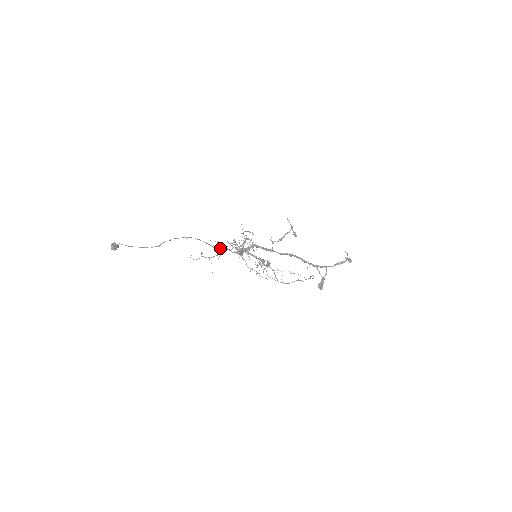
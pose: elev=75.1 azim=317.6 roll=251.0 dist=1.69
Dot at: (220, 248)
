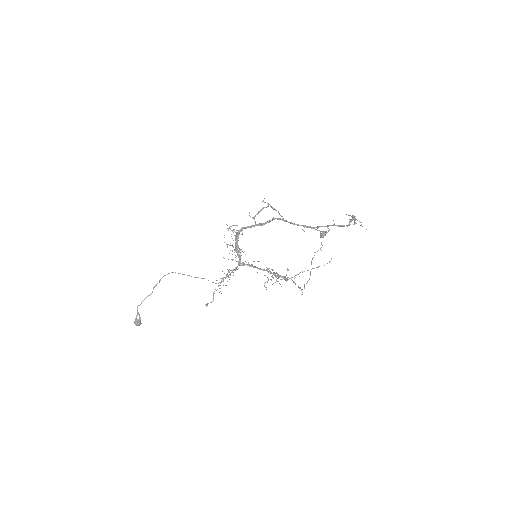
Dot at: (226, 274)
